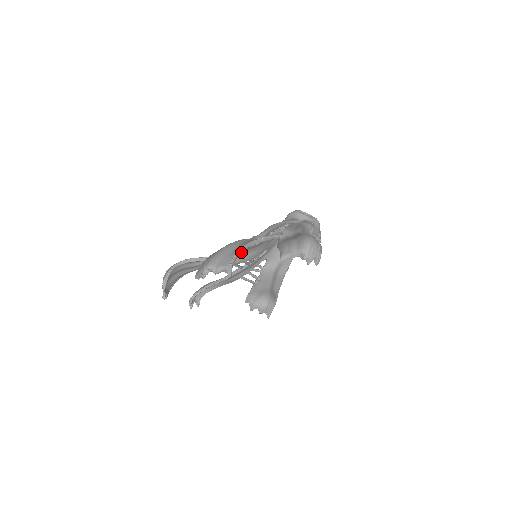
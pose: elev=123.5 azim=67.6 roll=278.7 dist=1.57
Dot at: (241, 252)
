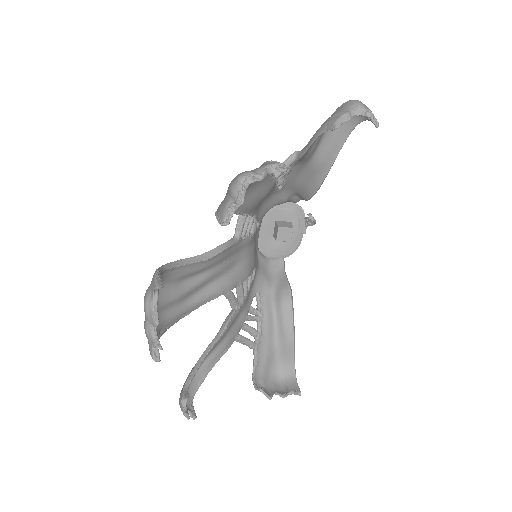
Dot at: occluded
